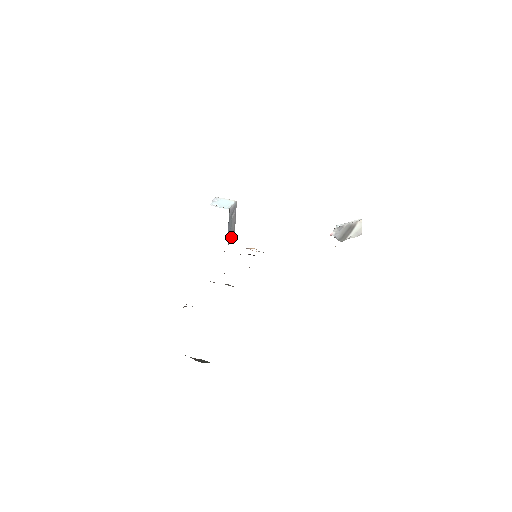
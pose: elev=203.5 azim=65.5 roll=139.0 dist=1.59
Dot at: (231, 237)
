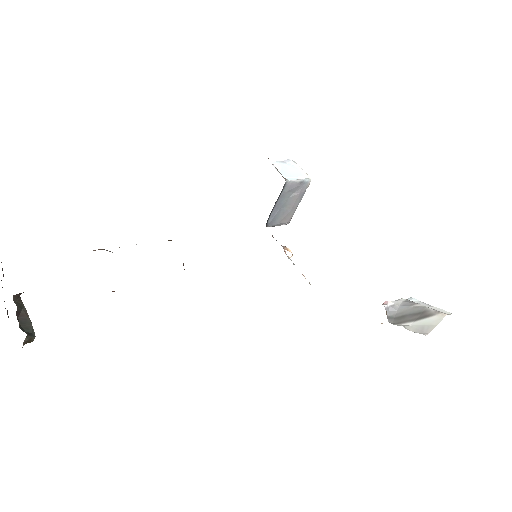
Dot at: (278, 220)
